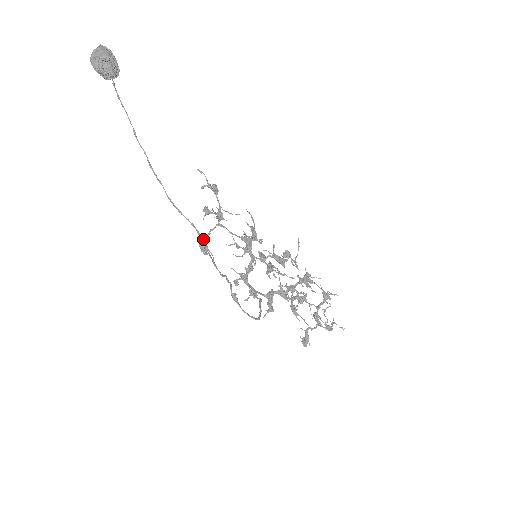
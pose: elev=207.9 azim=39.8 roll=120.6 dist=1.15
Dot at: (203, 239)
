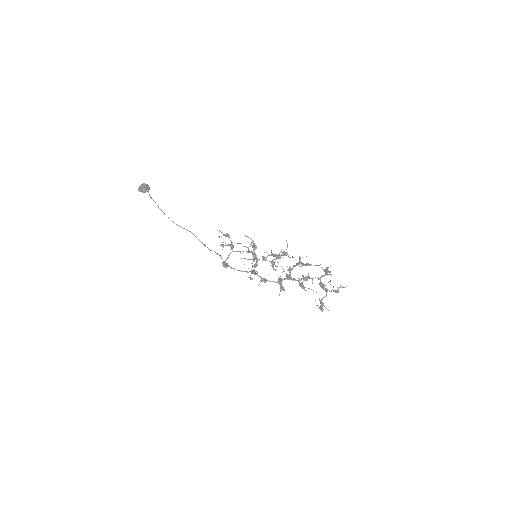
Dot at: (224, 261)
